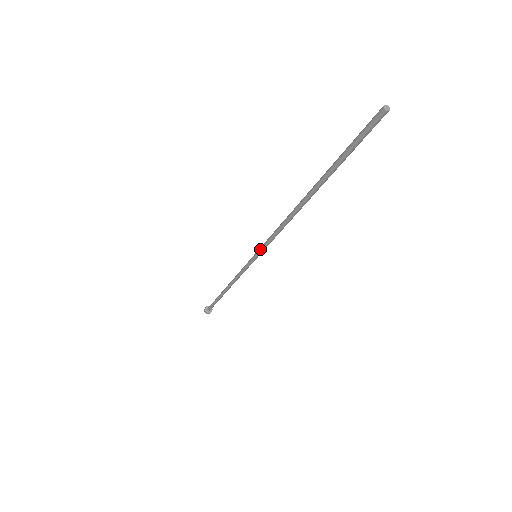
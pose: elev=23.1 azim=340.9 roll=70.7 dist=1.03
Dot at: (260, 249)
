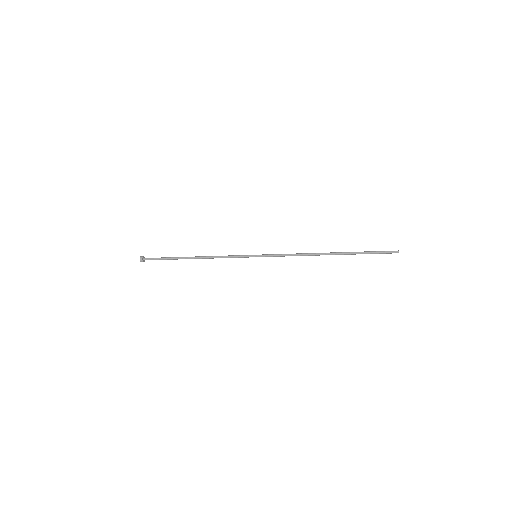
Dot at: (267, 256)
